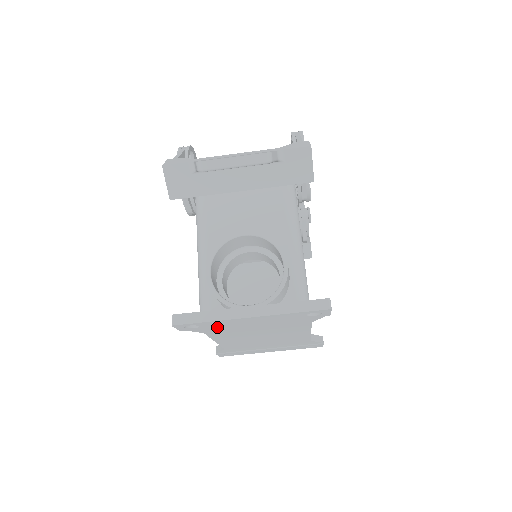
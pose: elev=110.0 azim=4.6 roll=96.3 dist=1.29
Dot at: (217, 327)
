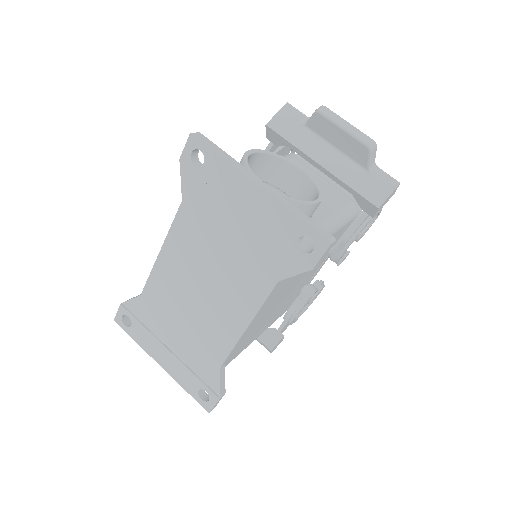
Dot at: (207, 193)
